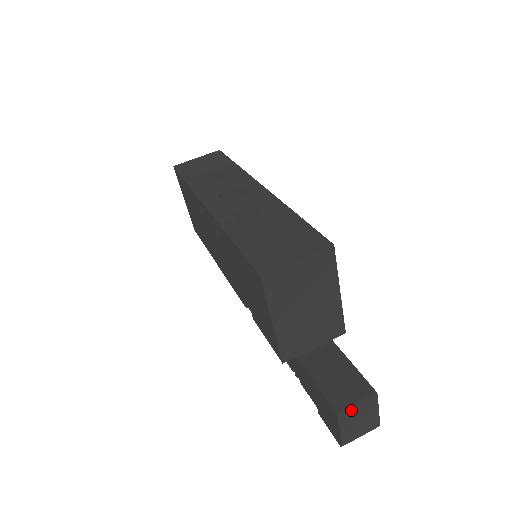
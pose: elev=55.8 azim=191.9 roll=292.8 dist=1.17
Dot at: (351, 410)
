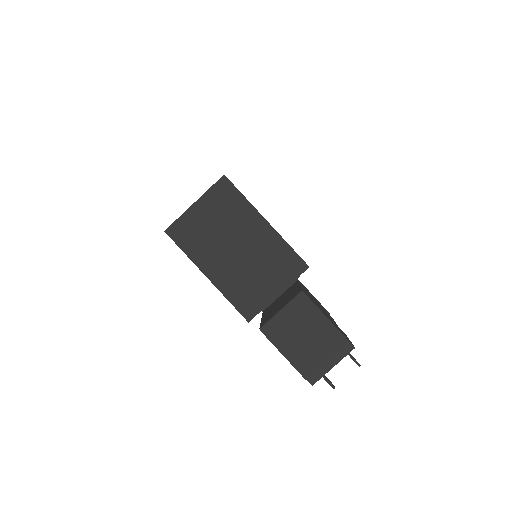
Dot at: (278, 321)
